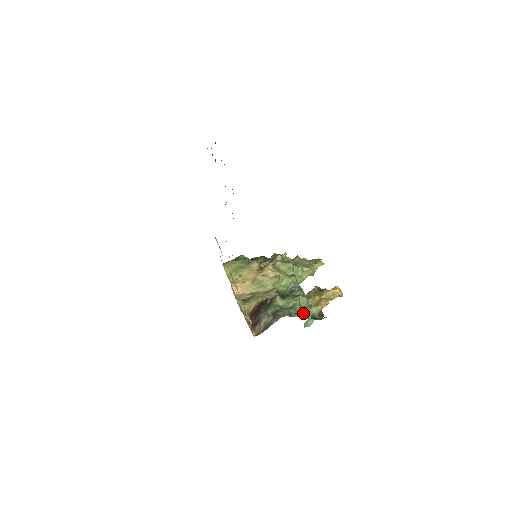
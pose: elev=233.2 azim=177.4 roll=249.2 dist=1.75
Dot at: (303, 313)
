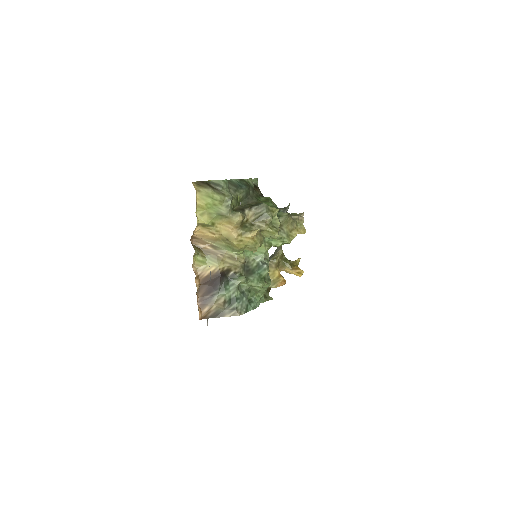
Dot at: (258, 301)
